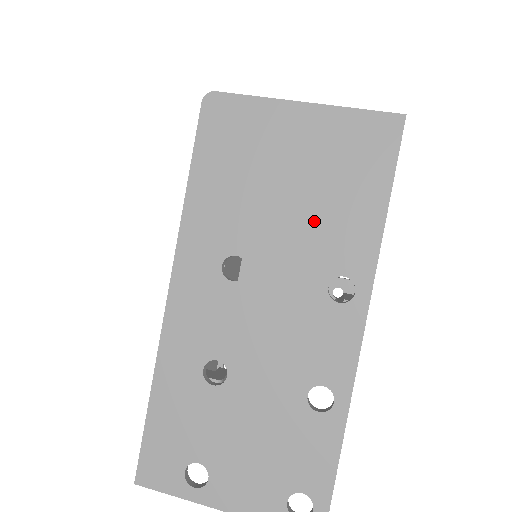
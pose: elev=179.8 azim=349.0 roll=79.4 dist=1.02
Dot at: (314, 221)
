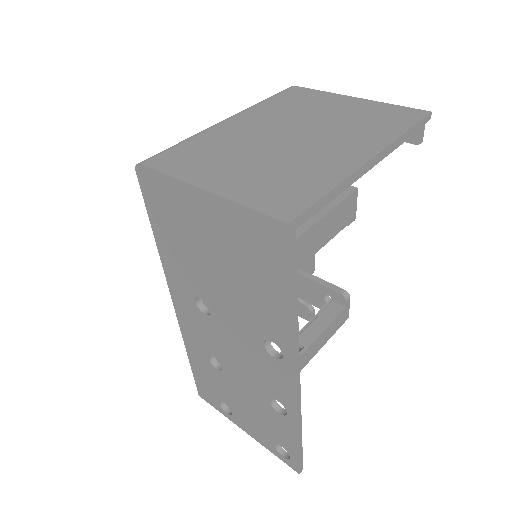
Dot at: (241, 294)
